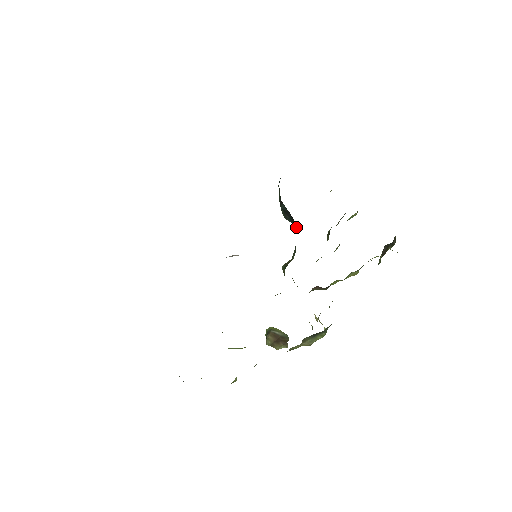
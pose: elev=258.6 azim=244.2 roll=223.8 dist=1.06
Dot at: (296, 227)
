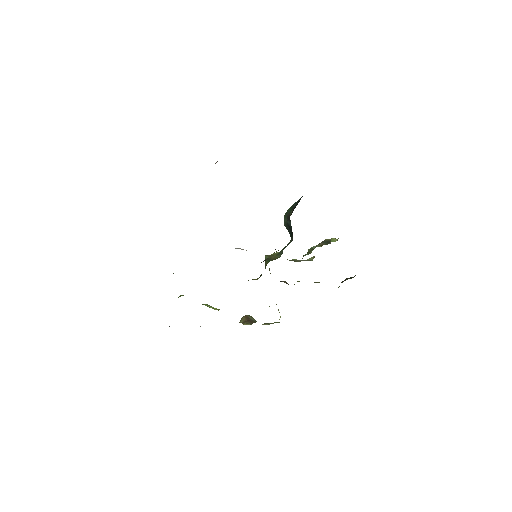
Dot at: (291, 239)
